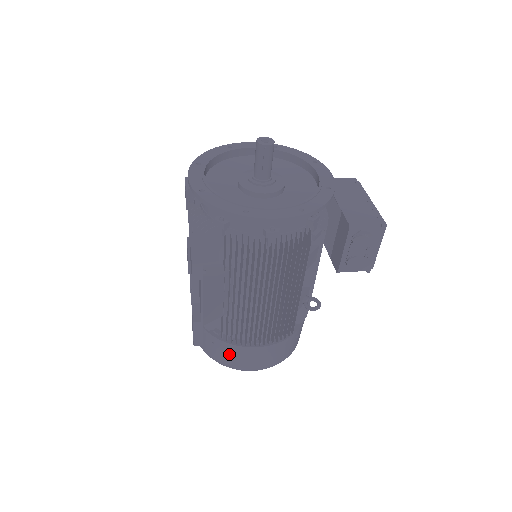
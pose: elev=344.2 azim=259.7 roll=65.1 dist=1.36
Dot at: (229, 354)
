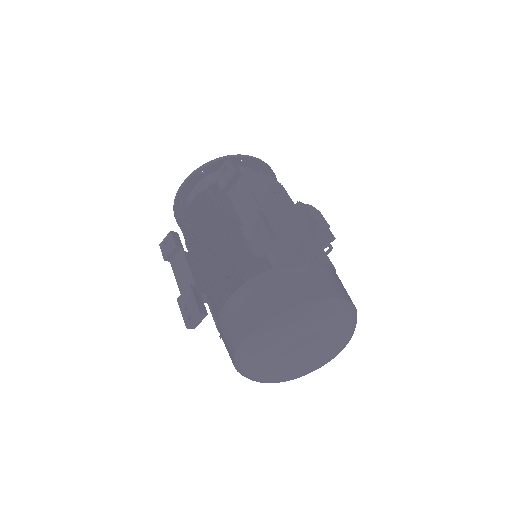
Dot at: (306, 277)
